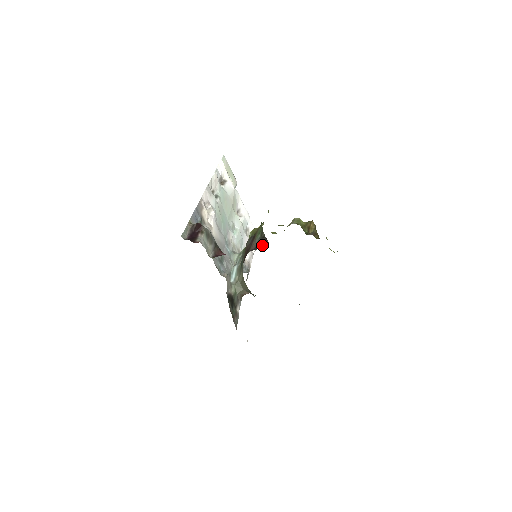
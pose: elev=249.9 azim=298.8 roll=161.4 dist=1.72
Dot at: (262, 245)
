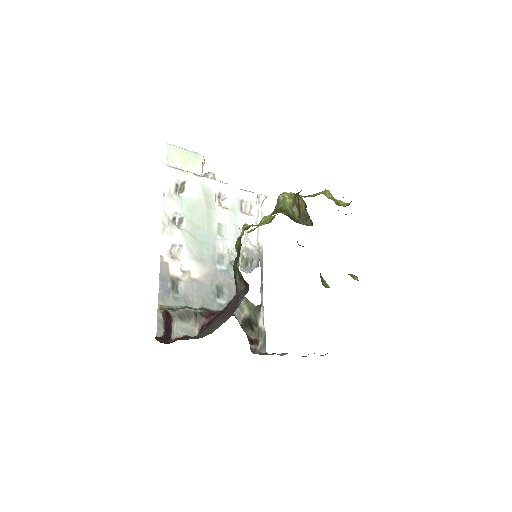
Dot at: (243, 292)
